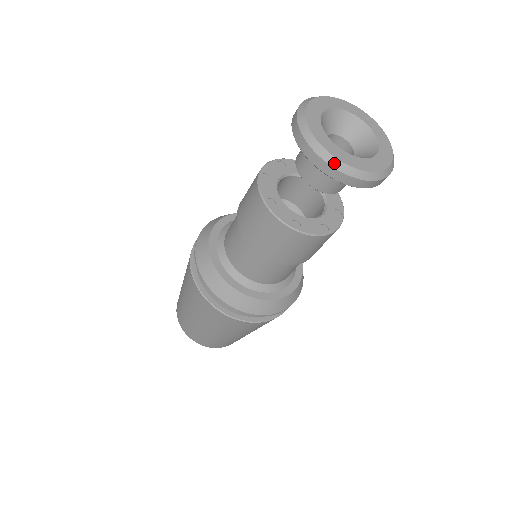
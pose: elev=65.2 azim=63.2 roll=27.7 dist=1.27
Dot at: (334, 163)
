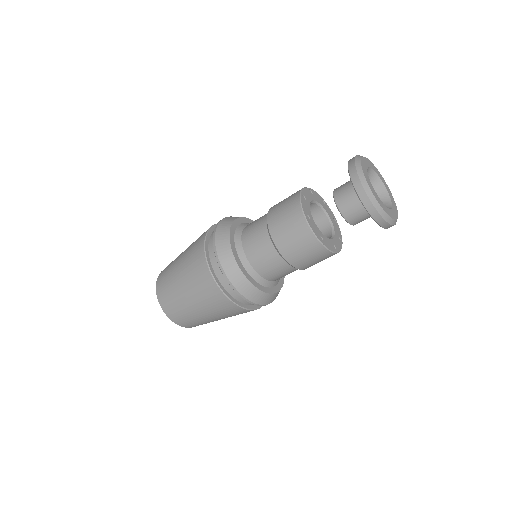
Dot at: (362, 178)
